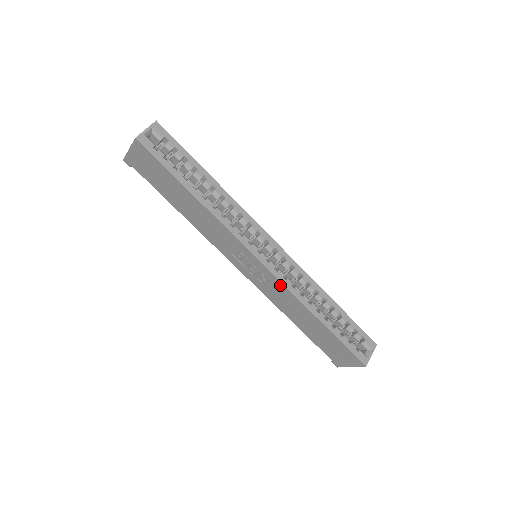
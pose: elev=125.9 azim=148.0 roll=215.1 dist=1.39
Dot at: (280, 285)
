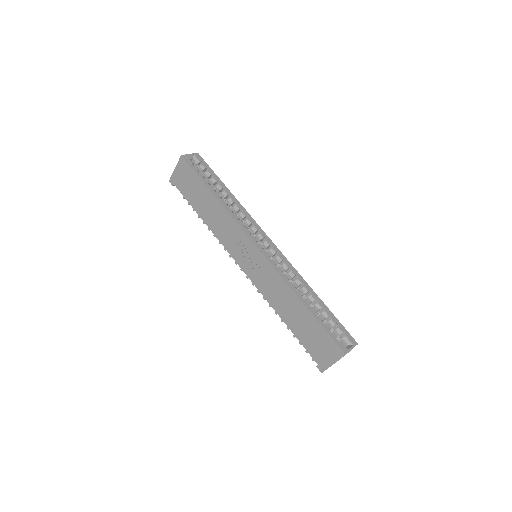
Dot at: (272, 271)
